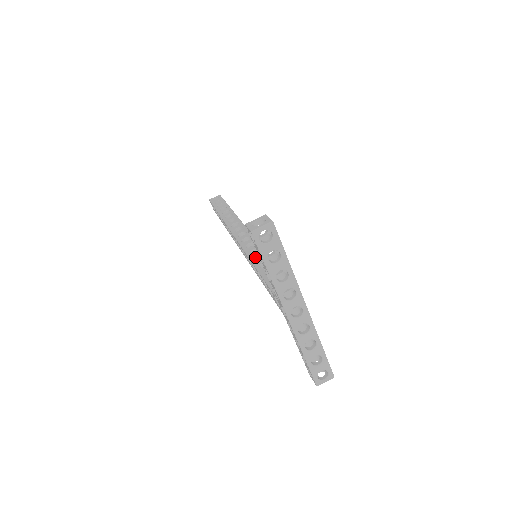
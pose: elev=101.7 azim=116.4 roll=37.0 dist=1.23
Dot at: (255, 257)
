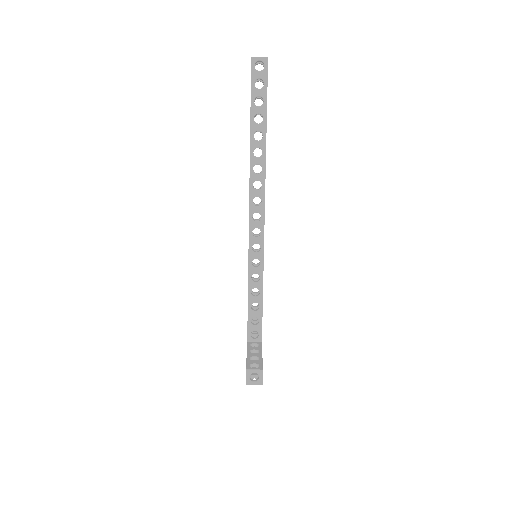
Dot at: occluded
